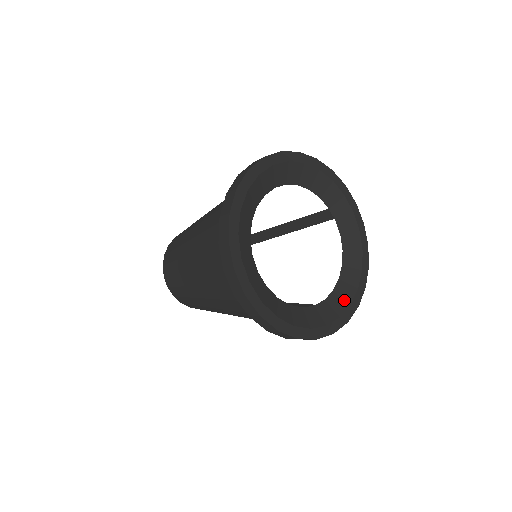
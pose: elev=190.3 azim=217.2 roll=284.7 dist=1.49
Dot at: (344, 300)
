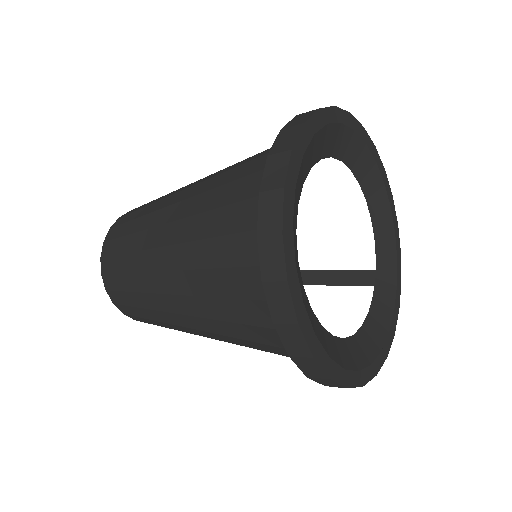
Dot at: (353, 359)
